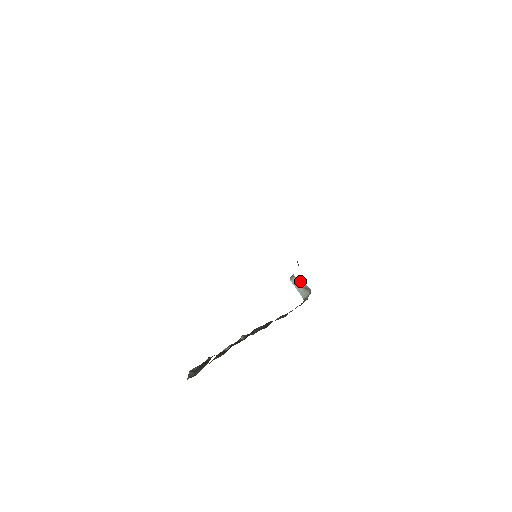
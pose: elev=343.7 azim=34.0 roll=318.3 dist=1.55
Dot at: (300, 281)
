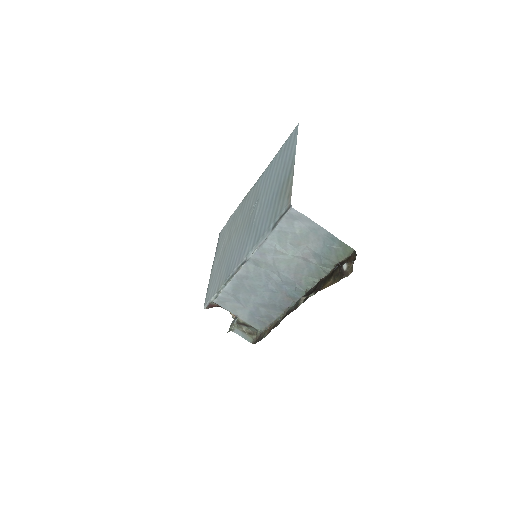
Dot at: (241, 328)
